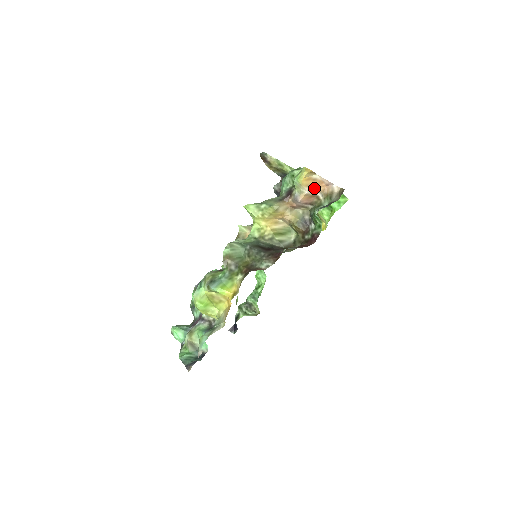
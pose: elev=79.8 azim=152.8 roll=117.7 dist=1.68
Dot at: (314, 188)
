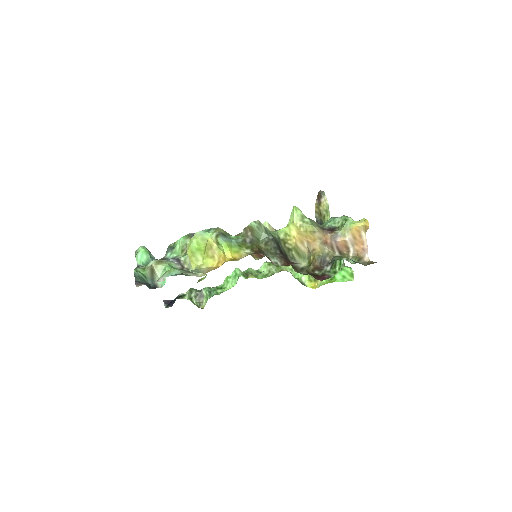
Dot at: (354, 242)
